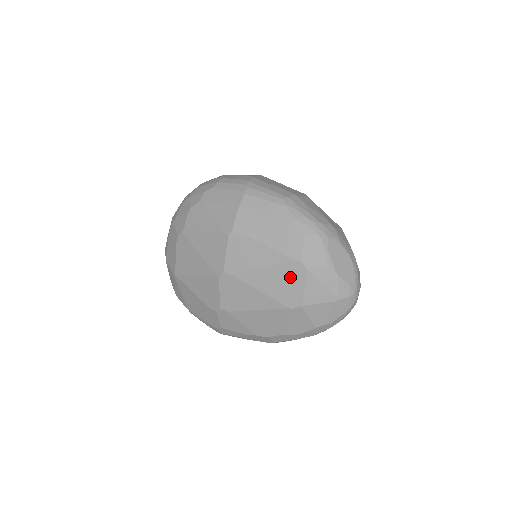
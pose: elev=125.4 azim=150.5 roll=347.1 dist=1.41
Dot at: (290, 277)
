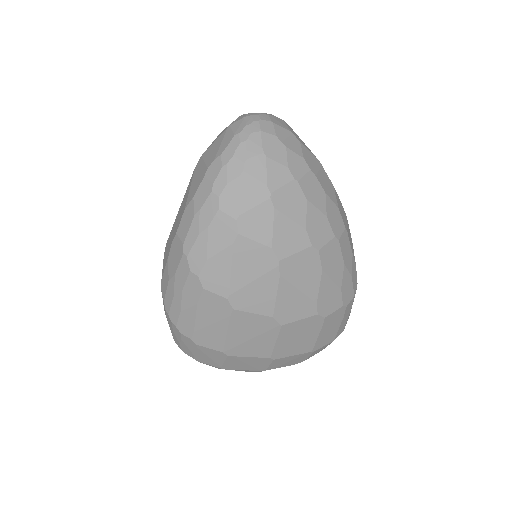
Dot at: occluded
